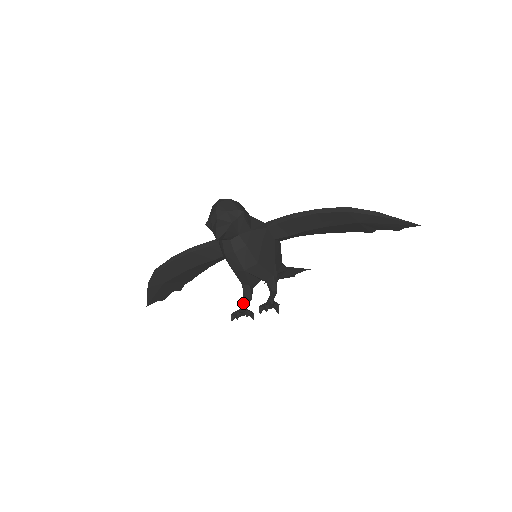
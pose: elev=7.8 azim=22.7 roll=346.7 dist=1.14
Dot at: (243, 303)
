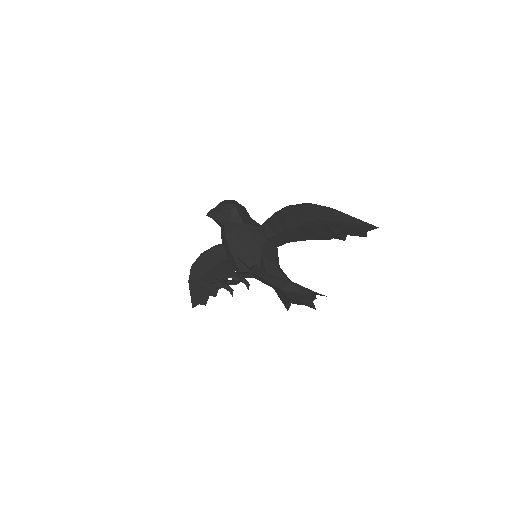
Dot at: (226, 280)
